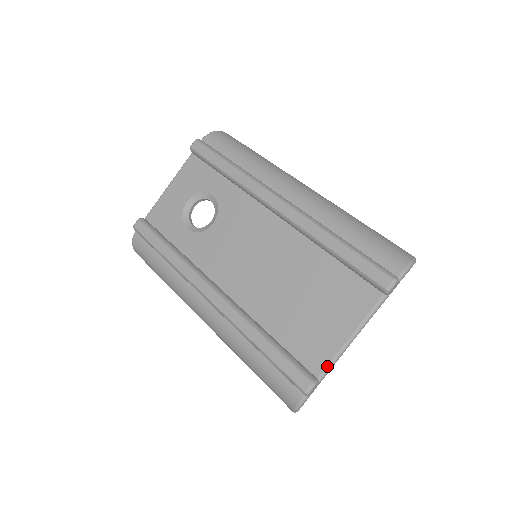
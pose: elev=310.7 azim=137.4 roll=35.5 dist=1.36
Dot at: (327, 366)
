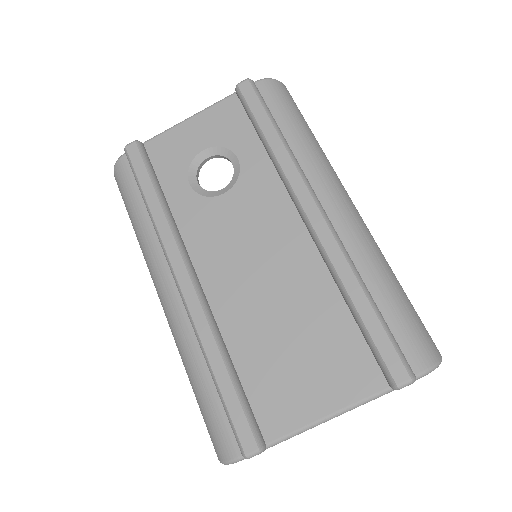
Dot at: (284, 436)
